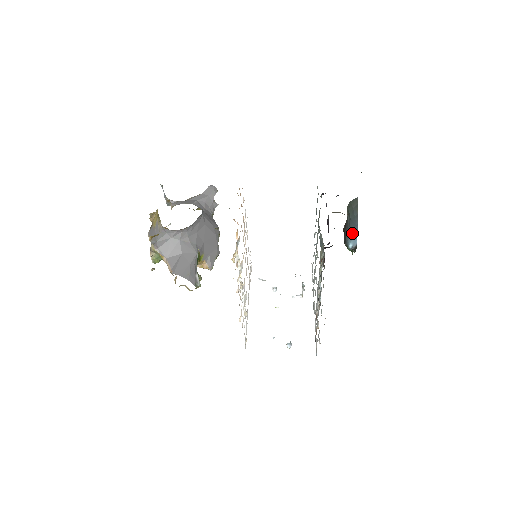
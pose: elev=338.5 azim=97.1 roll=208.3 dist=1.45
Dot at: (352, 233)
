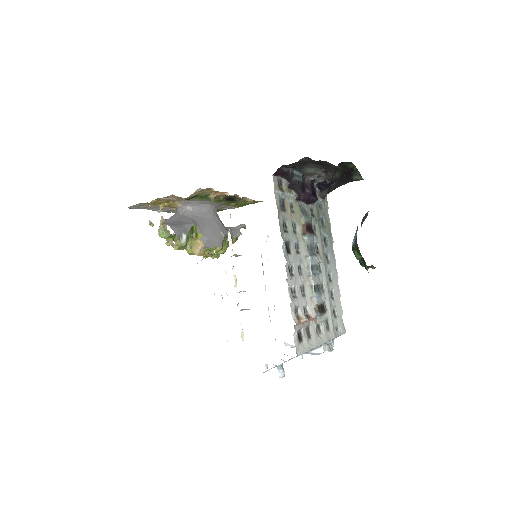
Dot at: occluded
